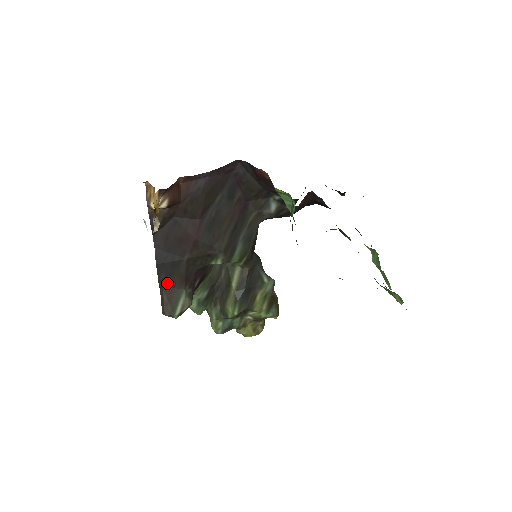
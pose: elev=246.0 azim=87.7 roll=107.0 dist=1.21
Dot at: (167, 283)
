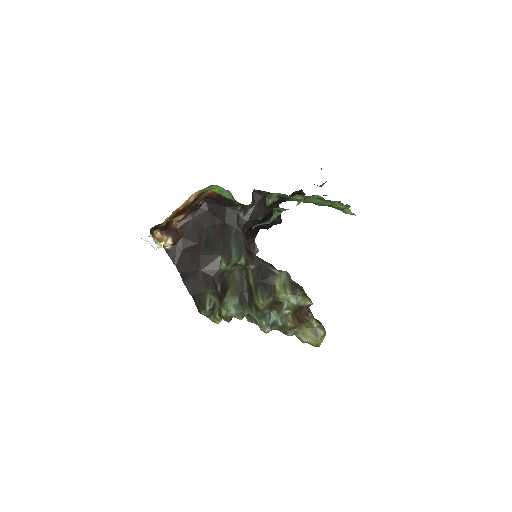
Dot at: (195, 291)
